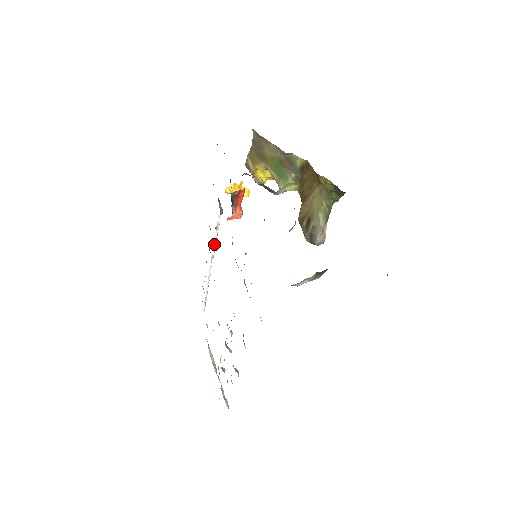
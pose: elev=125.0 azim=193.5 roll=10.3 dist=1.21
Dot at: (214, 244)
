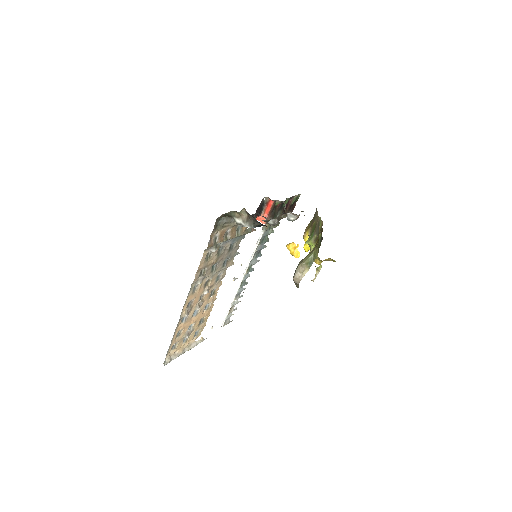
Dot at: (252, 257)
